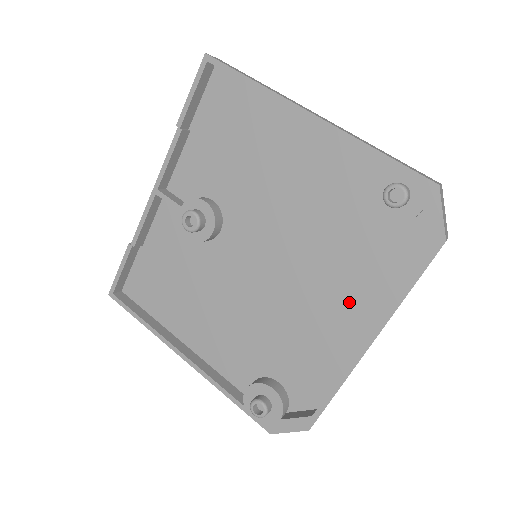
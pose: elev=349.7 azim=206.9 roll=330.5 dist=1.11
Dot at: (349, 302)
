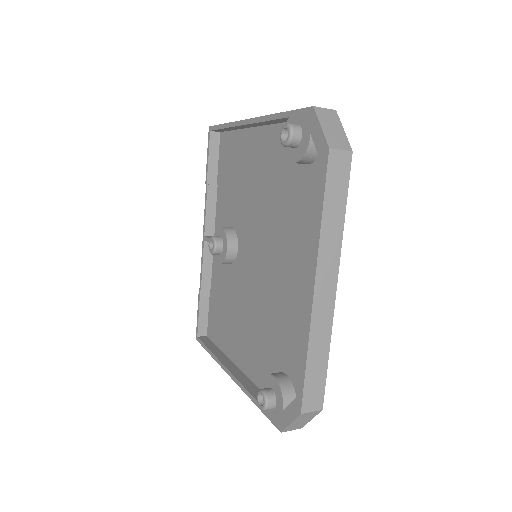
Dot at: (306, 258)
